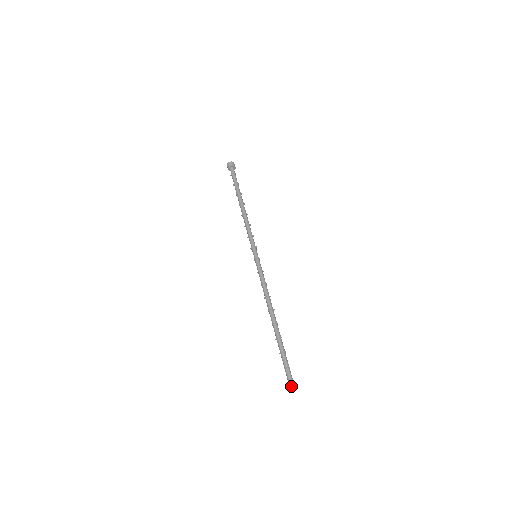
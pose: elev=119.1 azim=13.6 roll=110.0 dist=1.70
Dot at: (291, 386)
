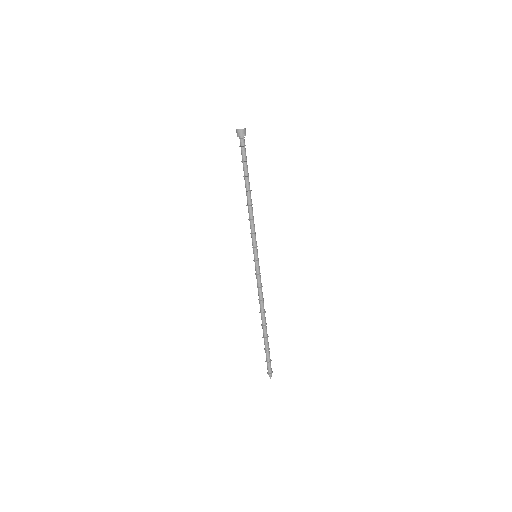
Dot at: (269, 376)
